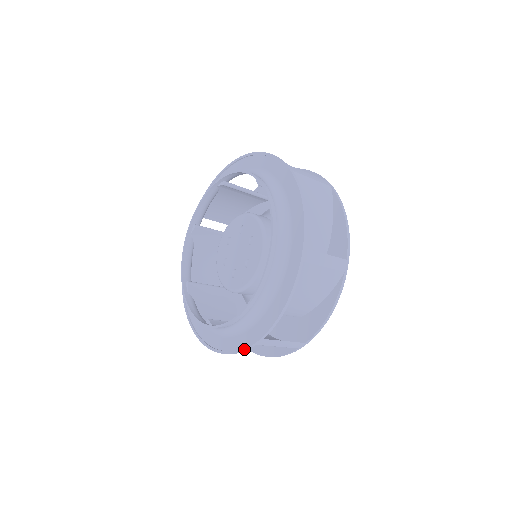
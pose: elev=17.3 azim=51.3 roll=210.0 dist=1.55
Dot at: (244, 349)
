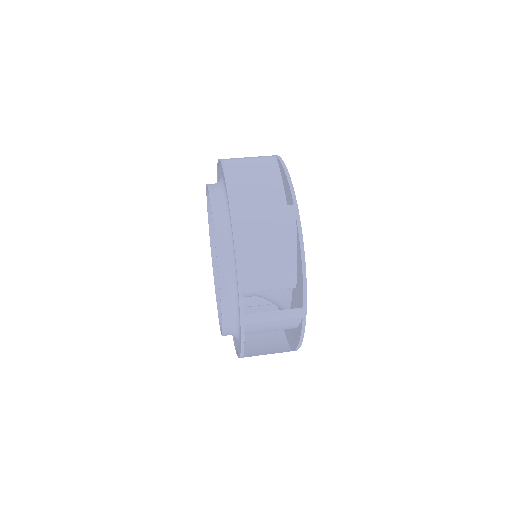
Dot at: occluded
